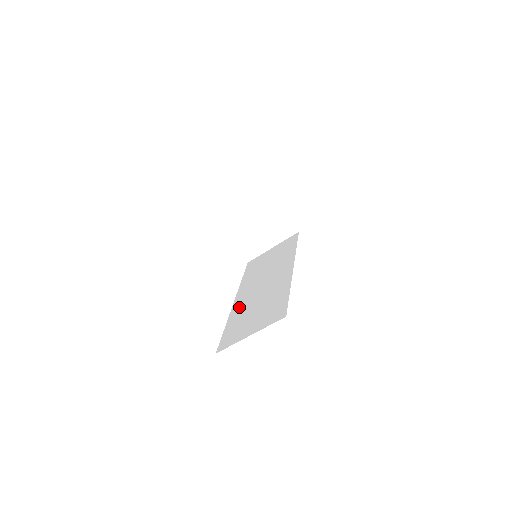
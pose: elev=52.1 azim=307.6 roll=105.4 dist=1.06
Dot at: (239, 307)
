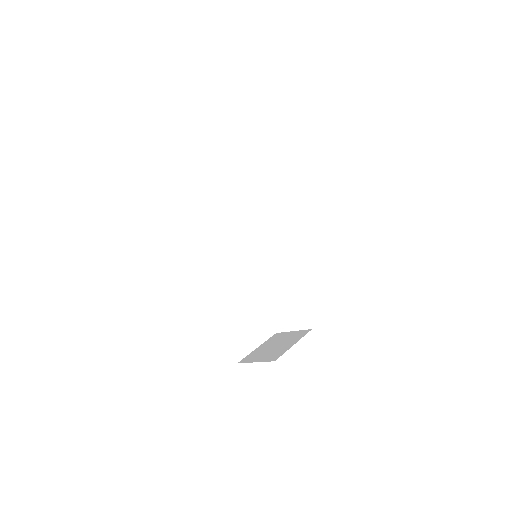
Dot at: (268, 297)
